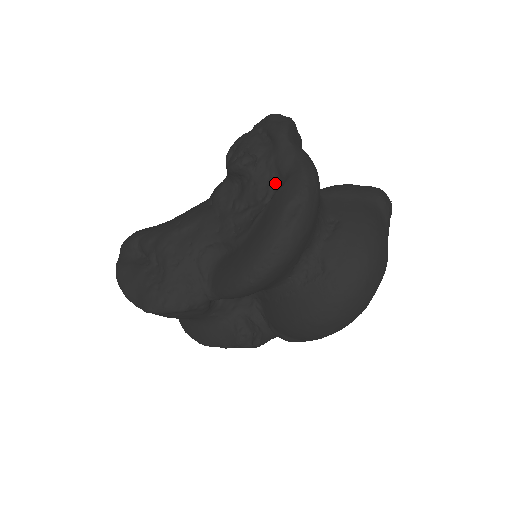
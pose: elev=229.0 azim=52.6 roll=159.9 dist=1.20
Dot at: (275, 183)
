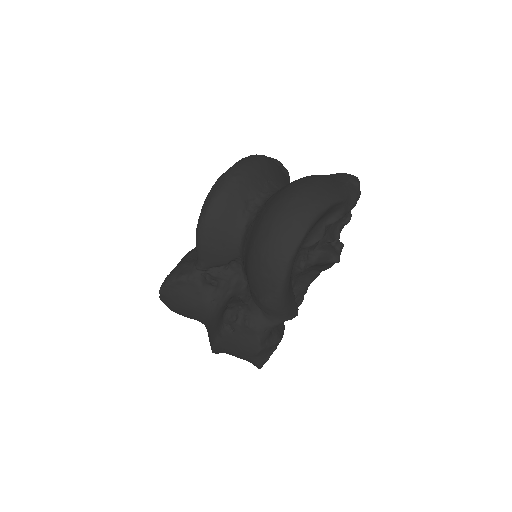
Dot at: occluded
